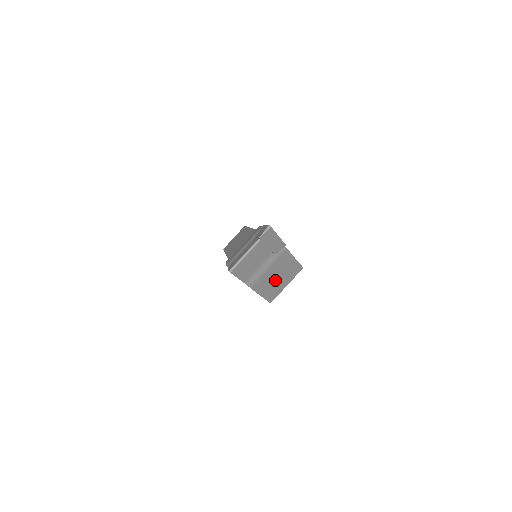
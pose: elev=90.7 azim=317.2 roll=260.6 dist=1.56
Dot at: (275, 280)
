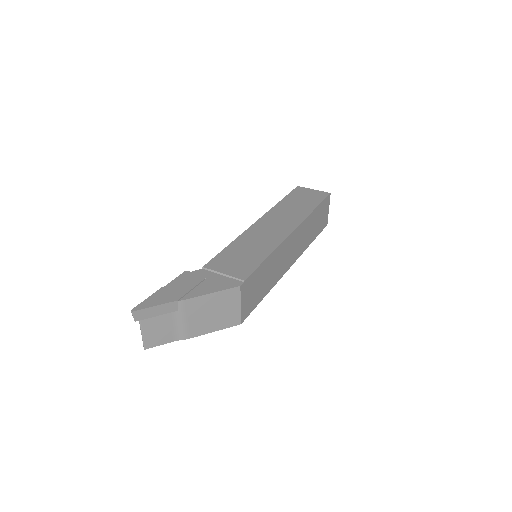
Dot at: (213, 316)
